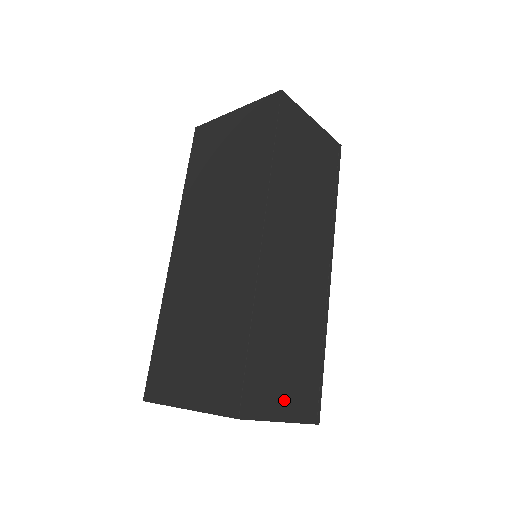
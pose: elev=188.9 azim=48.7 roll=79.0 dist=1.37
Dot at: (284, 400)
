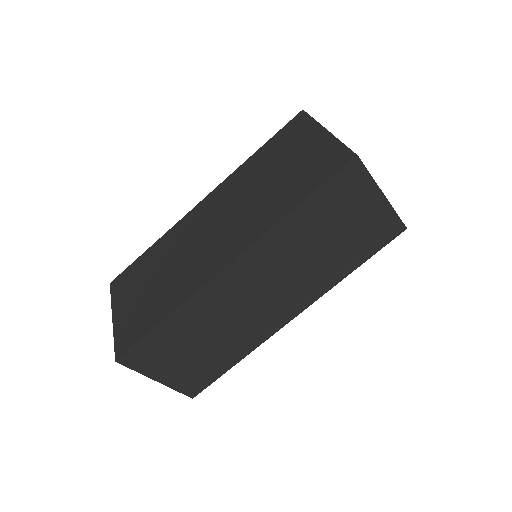
Dot at: (168, 371)
